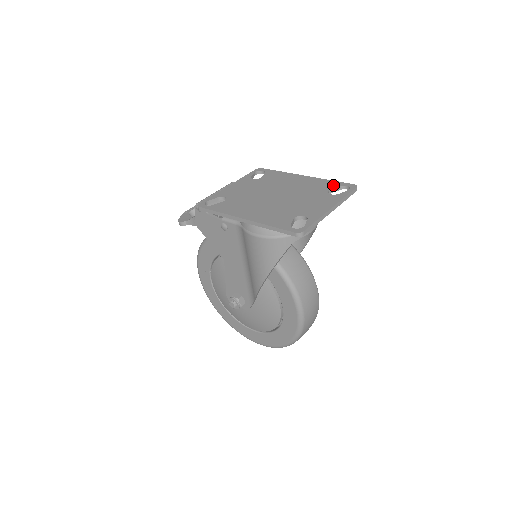
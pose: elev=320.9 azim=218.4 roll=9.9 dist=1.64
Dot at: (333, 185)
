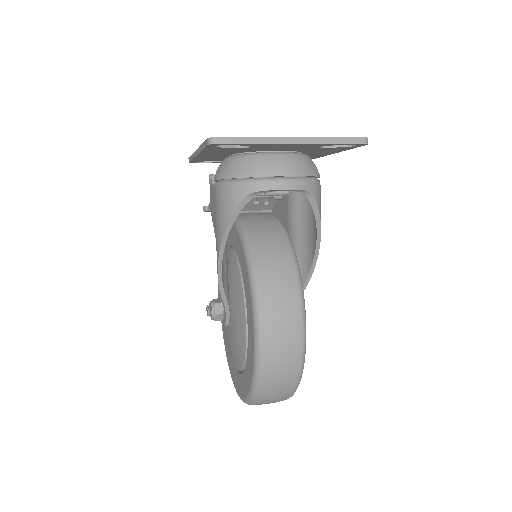
Dot at: occluded
